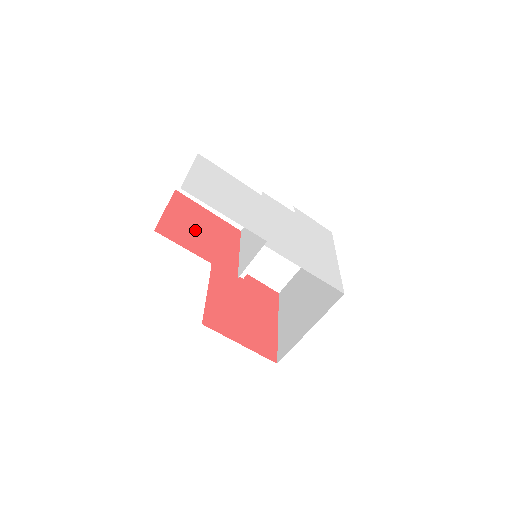
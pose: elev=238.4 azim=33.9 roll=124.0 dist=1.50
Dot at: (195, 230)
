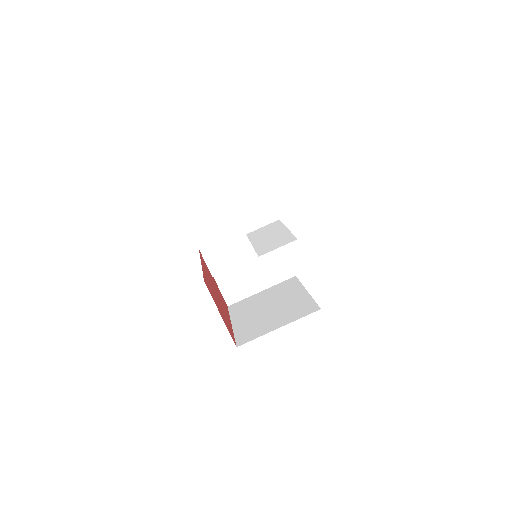
Dot at: occluded
